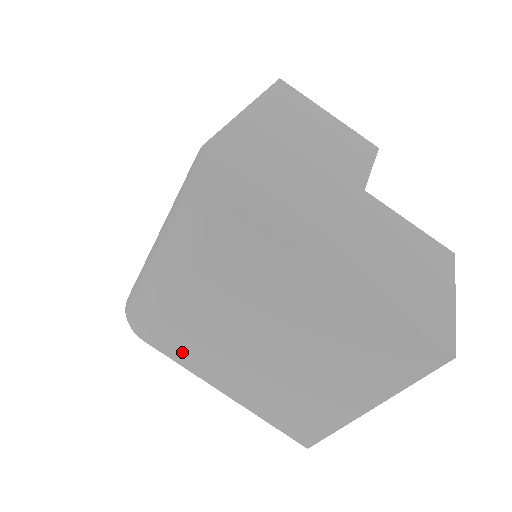
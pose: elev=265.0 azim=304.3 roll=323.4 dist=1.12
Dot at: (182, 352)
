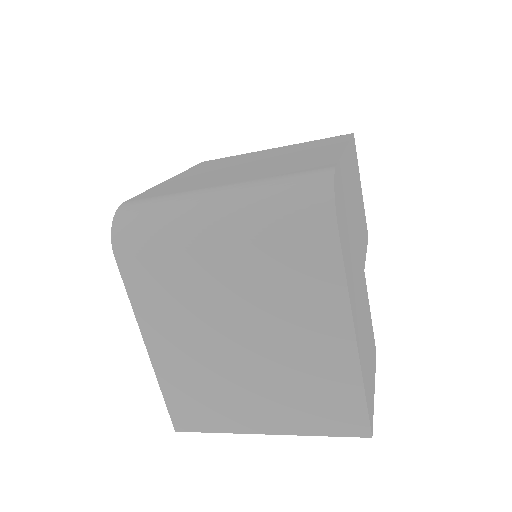
Dot at: (146, 293)
